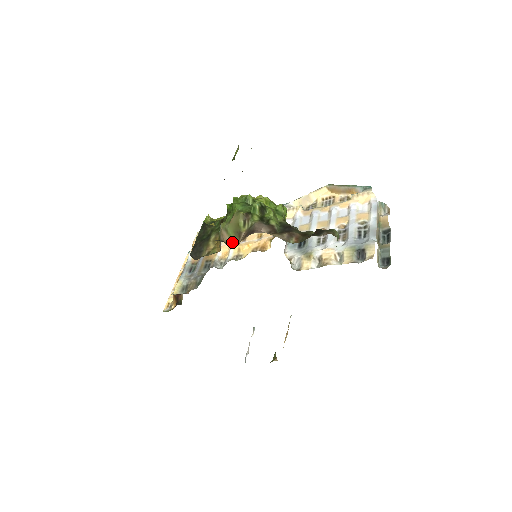
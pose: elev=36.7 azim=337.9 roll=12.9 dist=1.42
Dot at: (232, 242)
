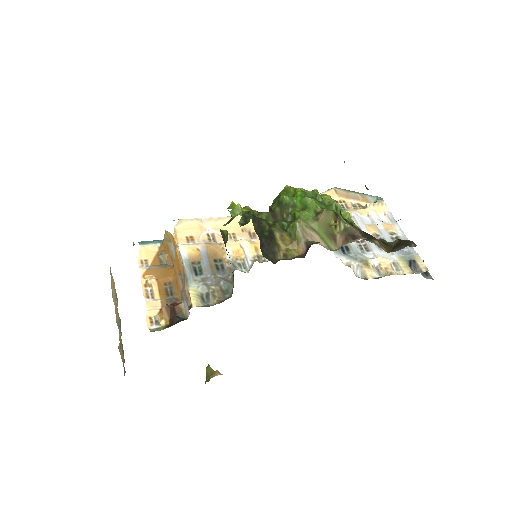
Dot at: (328, 245)
